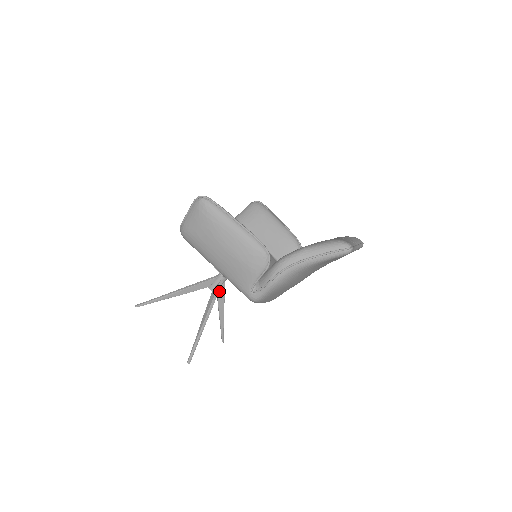
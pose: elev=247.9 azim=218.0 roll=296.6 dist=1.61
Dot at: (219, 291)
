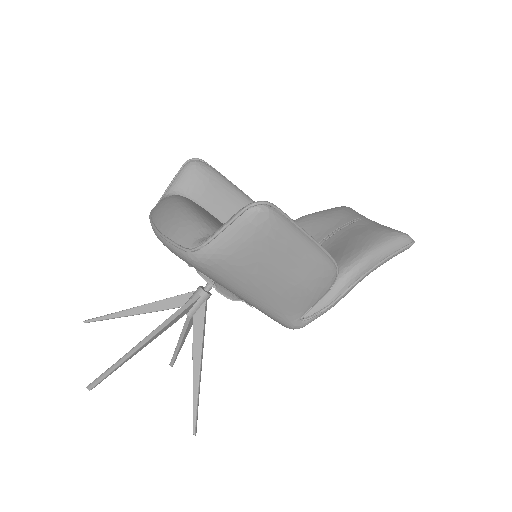
Dot at: occluded
